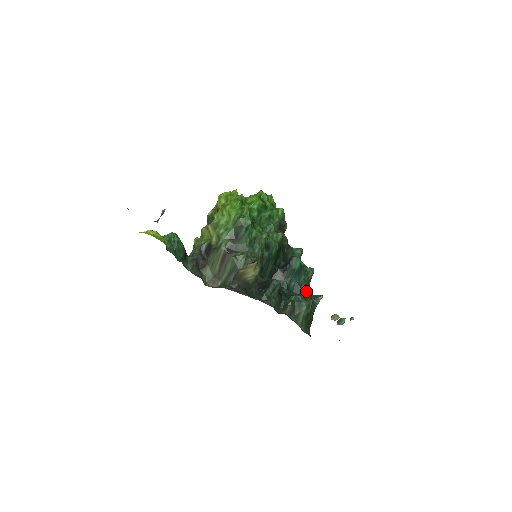
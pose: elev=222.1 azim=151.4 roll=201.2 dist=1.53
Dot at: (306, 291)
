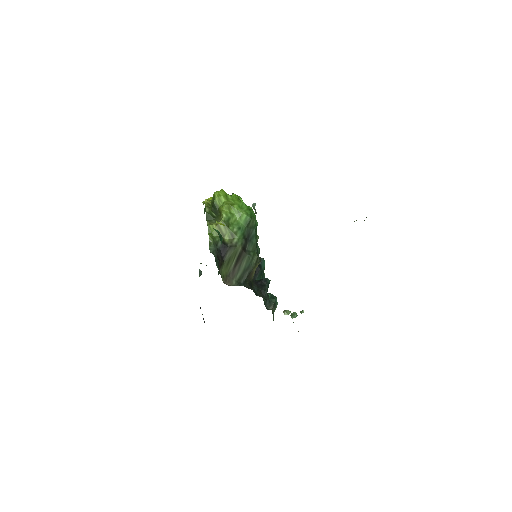
Dot at: occluded
